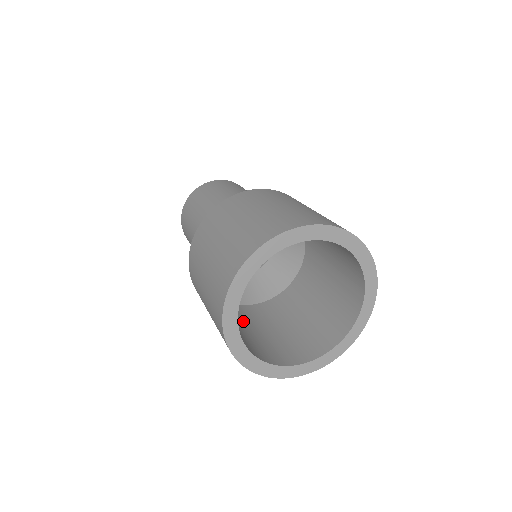
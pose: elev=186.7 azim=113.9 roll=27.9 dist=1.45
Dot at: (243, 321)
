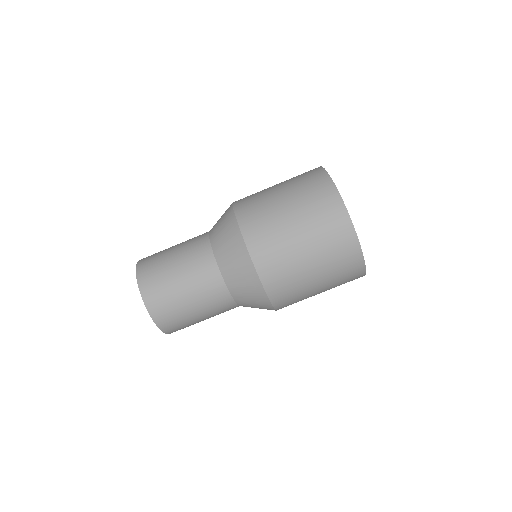
Dot at: occluded
